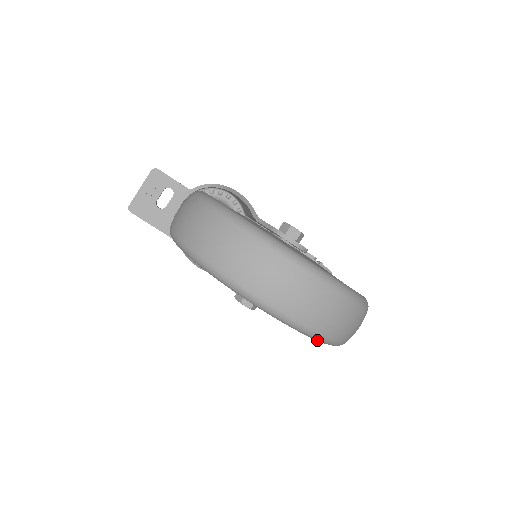
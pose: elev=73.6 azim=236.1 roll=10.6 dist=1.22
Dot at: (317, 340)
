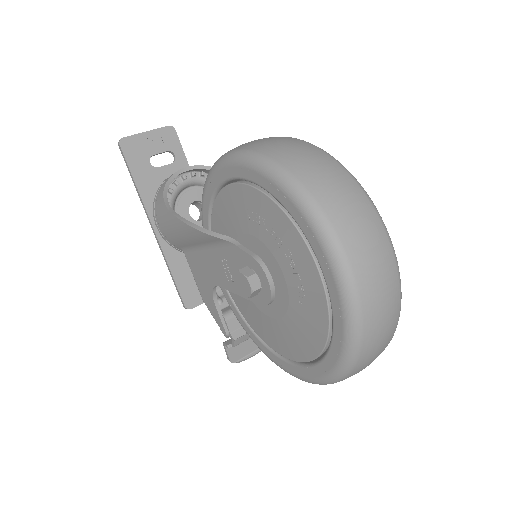
Dot at: (347, 347)
